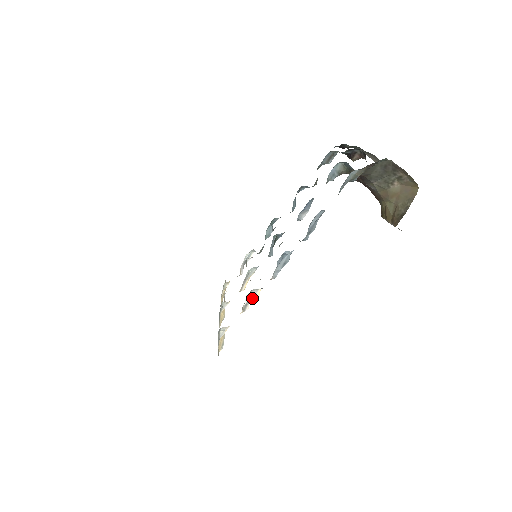
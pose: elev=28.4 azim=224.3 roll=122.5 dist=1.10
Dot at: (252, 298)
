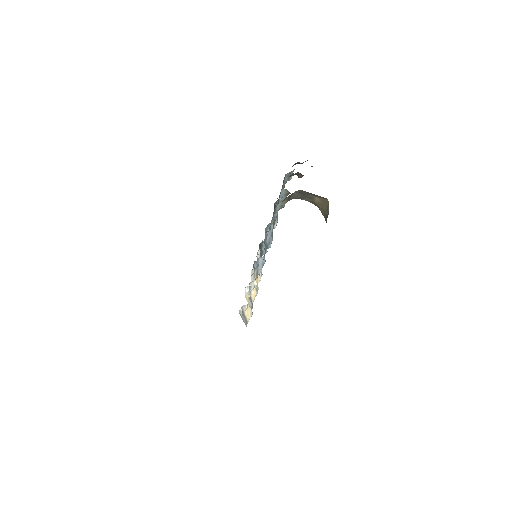
Dot at: (253, 287)
